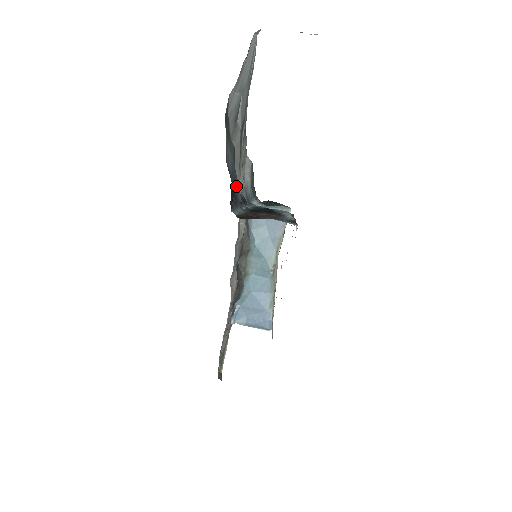
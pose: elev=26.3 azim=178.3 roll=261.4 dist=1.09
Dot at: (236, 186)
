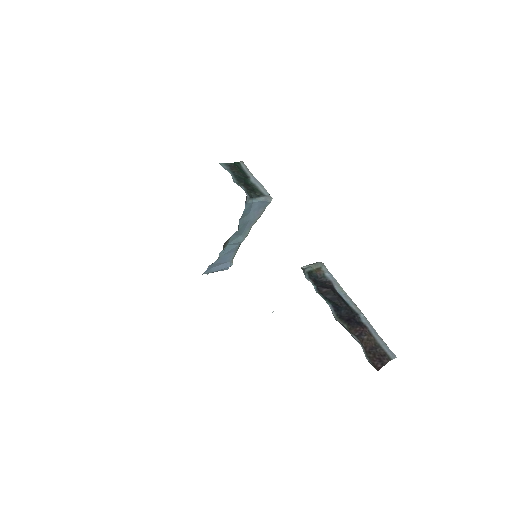
Dot at: occluded
